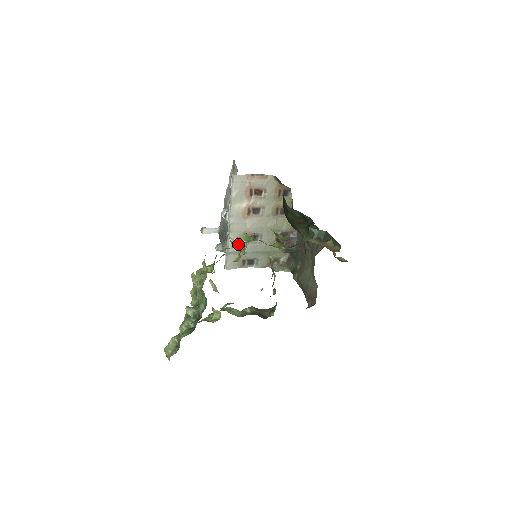
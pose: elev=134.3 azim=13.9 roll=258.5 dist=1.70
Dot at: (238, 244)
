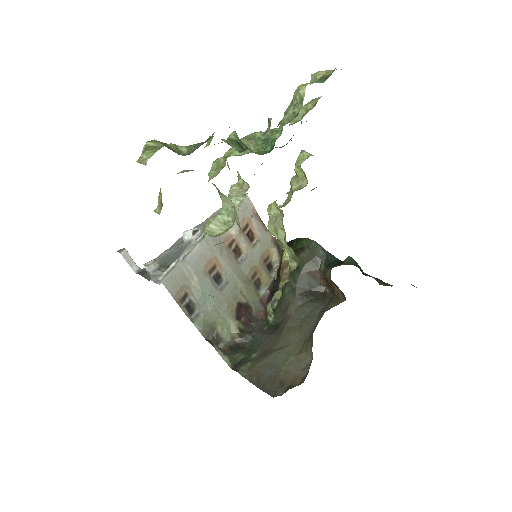
Dot at: (199, 263)
